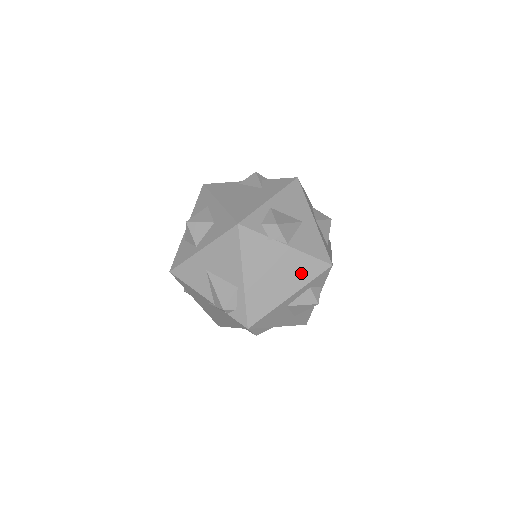
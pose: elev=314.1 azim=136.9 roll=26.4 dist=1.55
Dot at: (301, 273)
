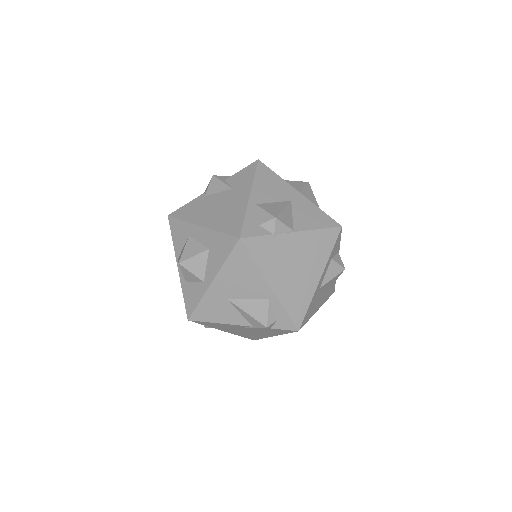
Dot at: (319, 250)
